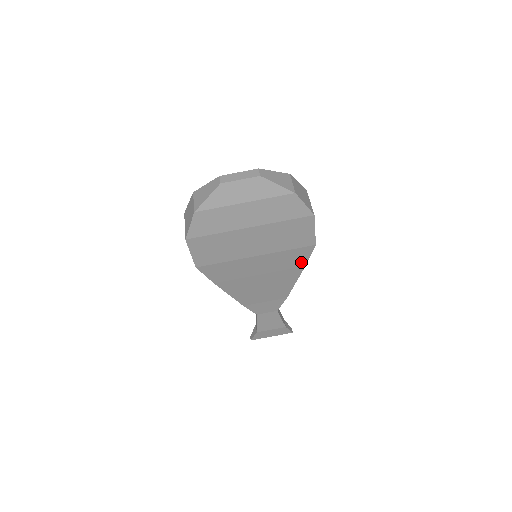
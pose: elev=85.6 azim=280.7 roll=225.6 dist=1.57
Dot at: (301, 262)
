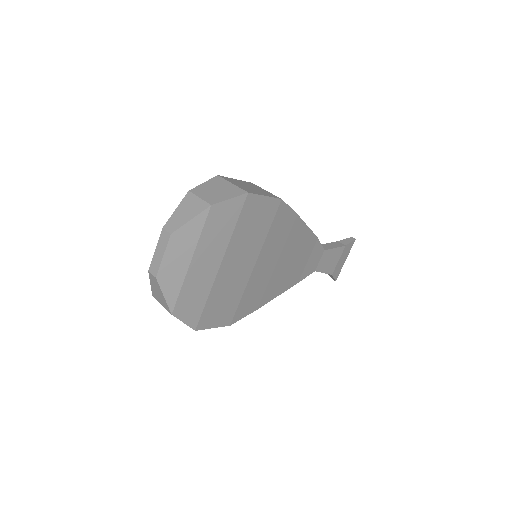
Dot at: (290, 218)
